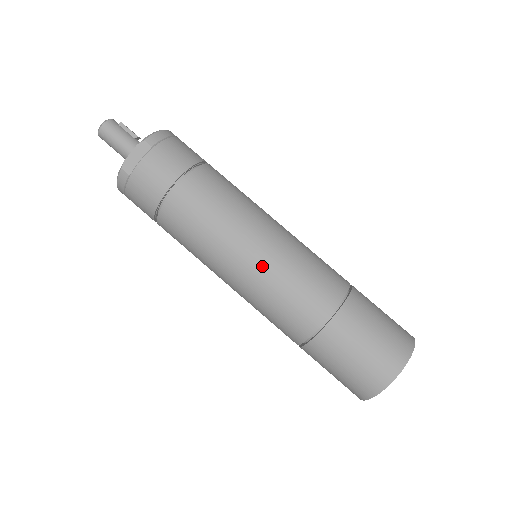
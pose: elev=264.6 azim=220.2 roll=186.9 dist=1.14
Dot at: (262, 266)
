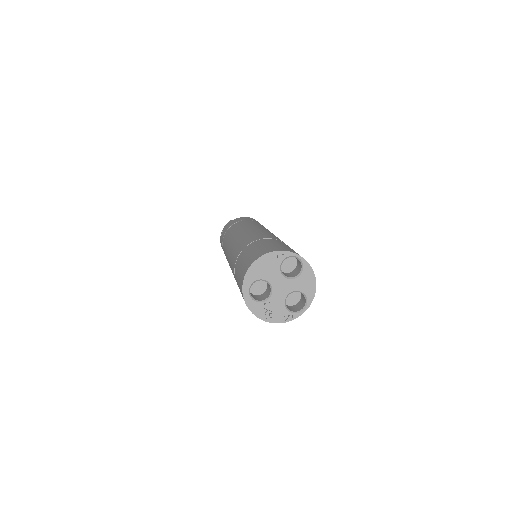
Dot at: (253, 230)
